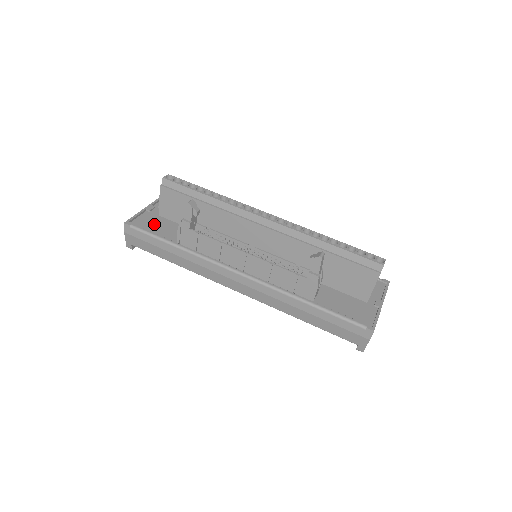
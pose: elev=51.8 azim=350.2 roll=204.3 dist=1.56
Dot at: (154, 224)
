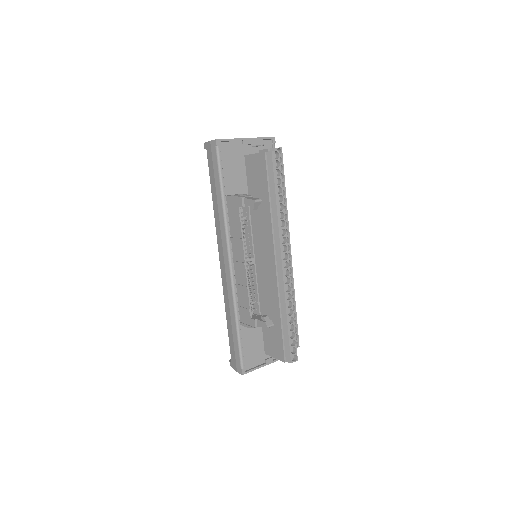
Dot at: (233, 161)
